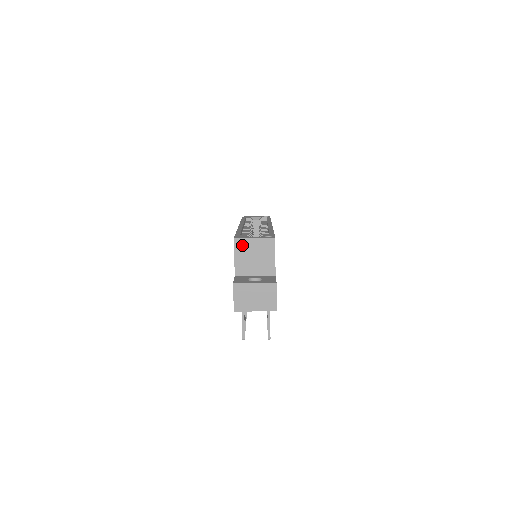
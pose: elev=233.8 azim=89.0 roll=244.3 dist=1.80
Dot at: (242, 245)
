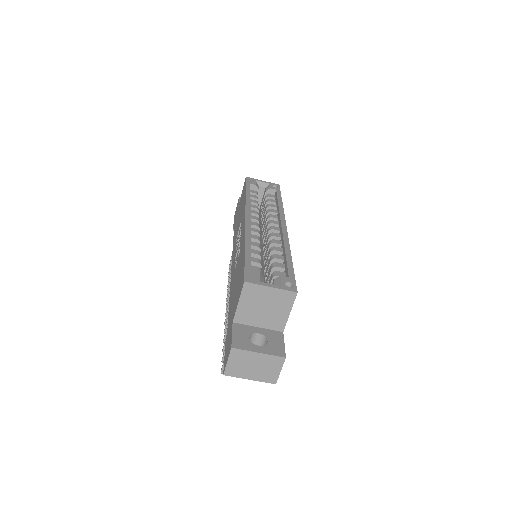
Dot at: (253, 291)
